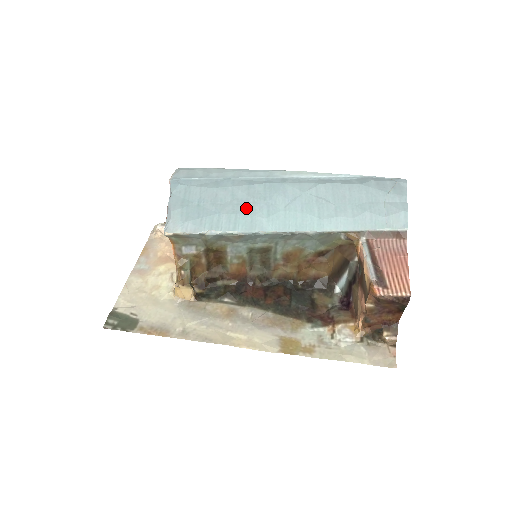
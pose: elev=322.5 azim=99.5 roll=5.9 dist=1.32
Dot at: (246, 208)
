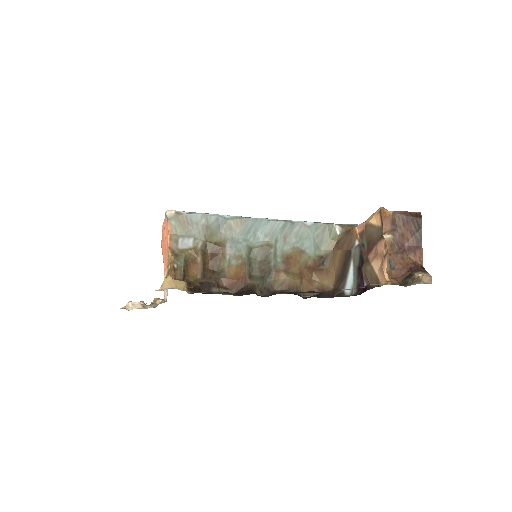
Dot at: occluded
